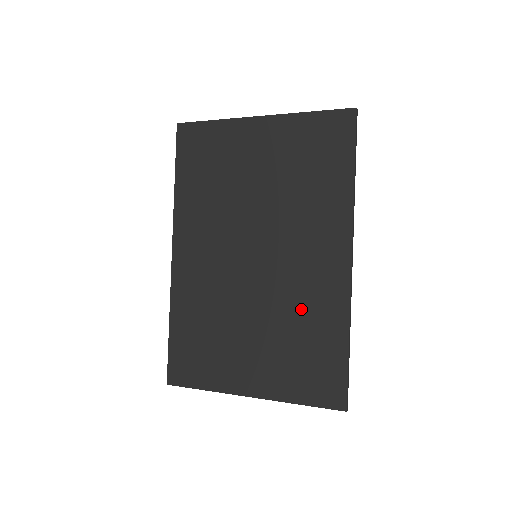
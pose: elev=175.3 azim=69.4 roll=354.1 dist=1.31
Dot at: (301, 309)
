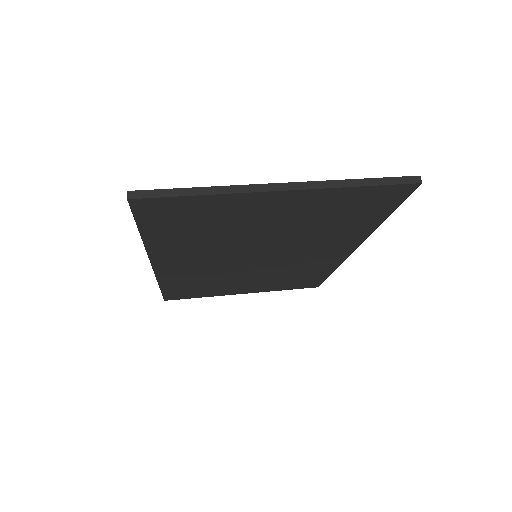
Dot at: (297, 270)
